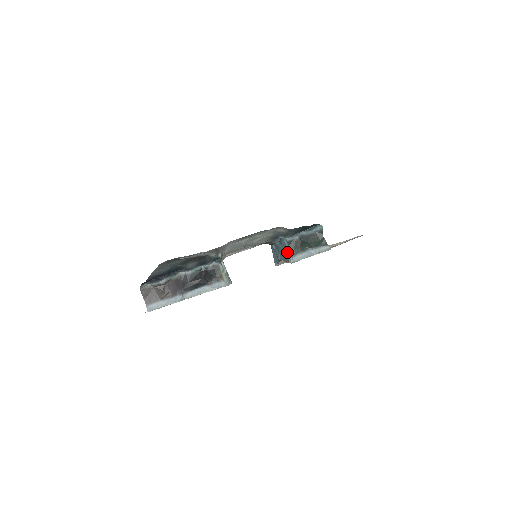
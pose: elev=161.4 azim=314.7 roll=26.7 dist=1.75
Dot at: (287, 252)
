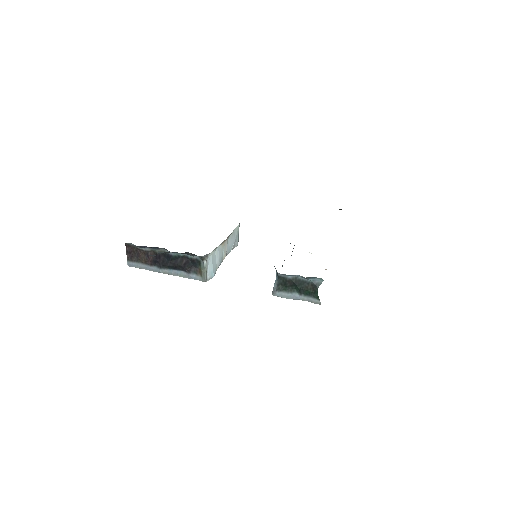
Dot at: (274, 283)
